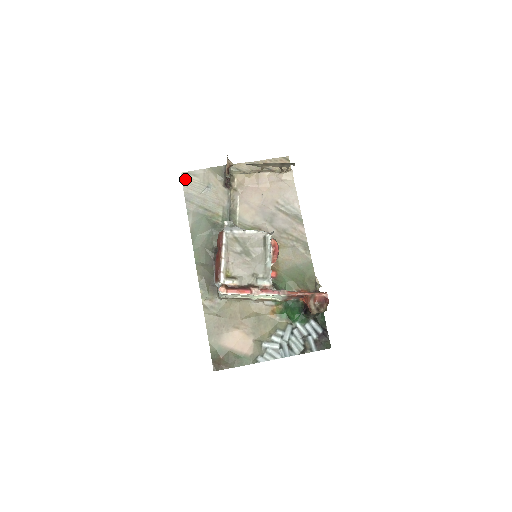
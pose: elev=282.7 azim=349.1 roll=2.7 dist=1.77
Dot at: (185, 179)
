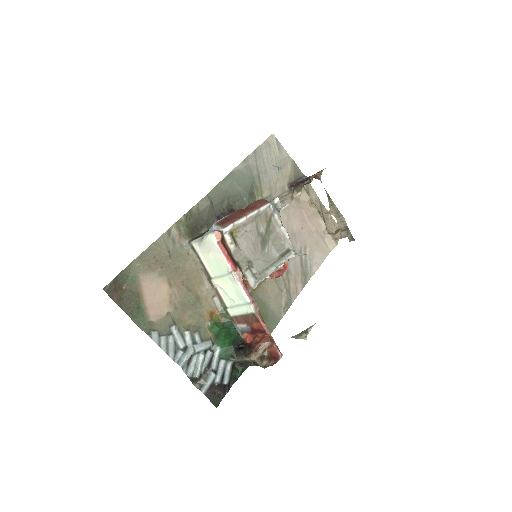
Dot at: (271, 141)
